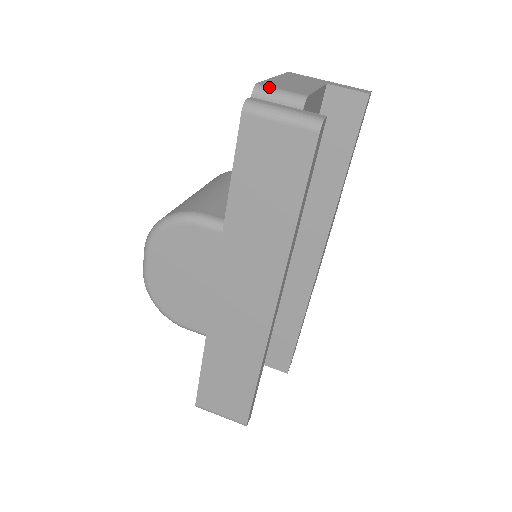
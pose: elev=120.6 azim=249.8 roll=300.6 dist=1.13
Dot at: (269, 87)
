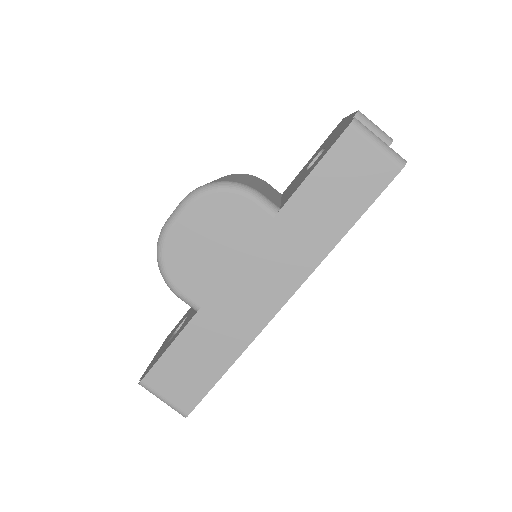
Dot at: occluded
